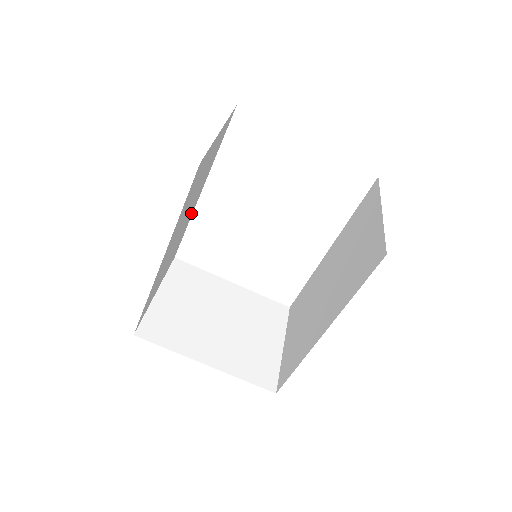
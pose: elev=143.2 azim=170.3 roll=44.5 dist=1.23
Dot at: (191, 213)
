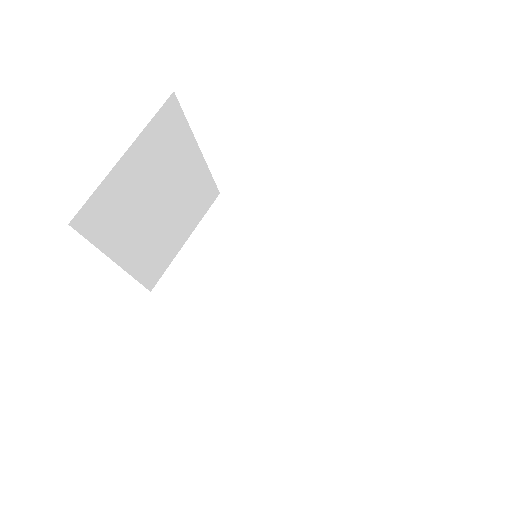
Dot at: occluded
